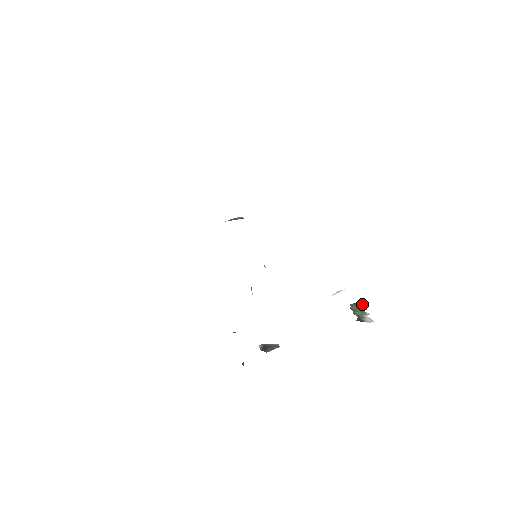
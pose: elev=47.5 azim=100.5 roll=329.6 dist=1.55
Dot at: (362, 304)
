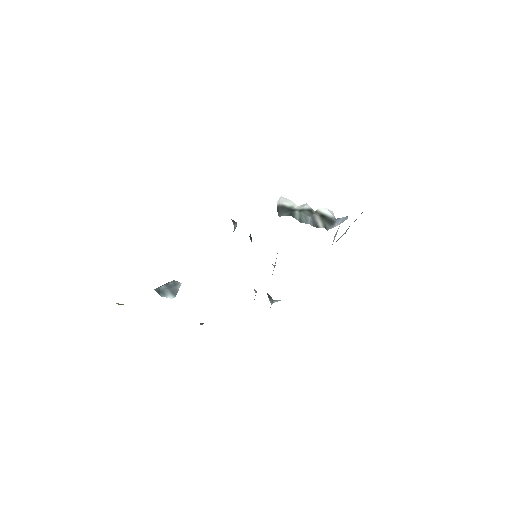
Dot at: (332, 215)
